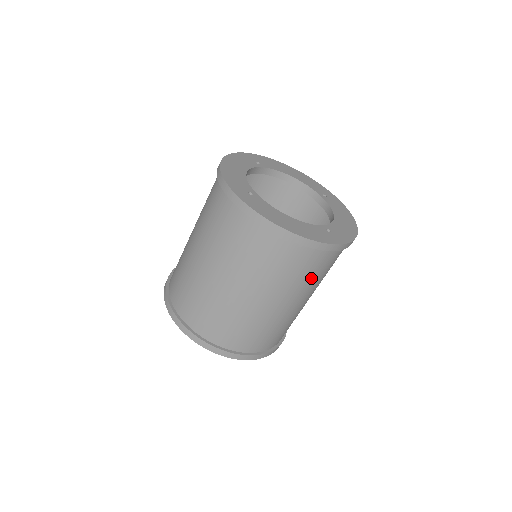
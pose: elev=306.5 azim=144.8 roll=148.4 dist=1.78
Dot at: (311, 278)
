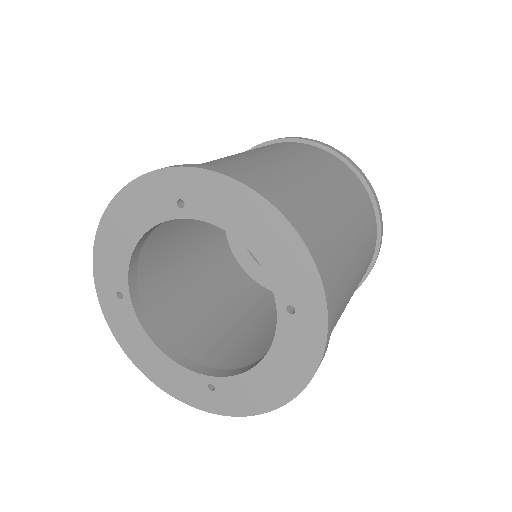
Dot at: (366, 234)
